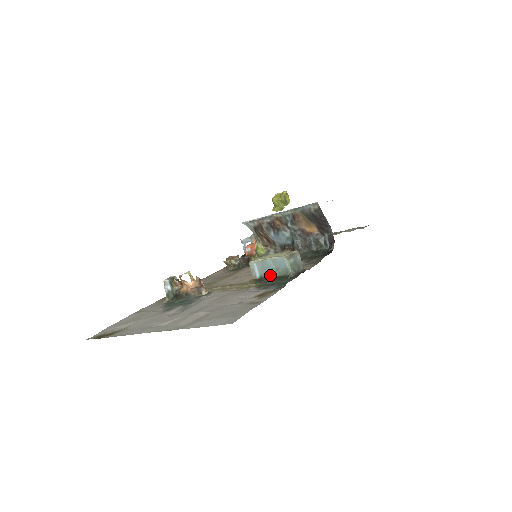
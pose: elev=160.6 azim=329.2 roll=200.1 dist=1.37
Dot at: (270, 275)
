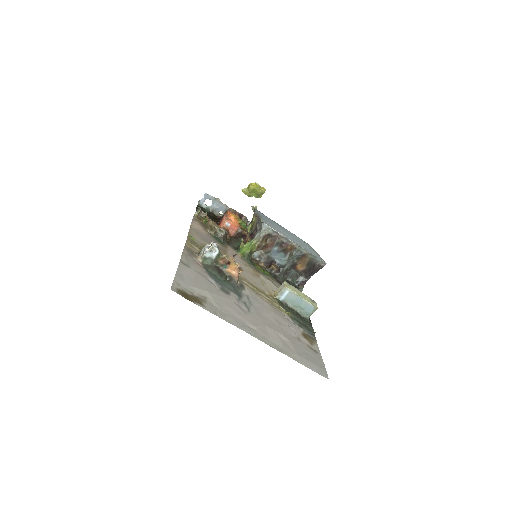
Dot at: (293, 307)
